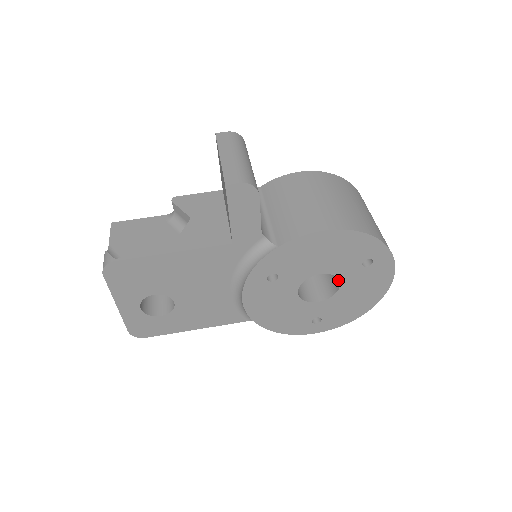
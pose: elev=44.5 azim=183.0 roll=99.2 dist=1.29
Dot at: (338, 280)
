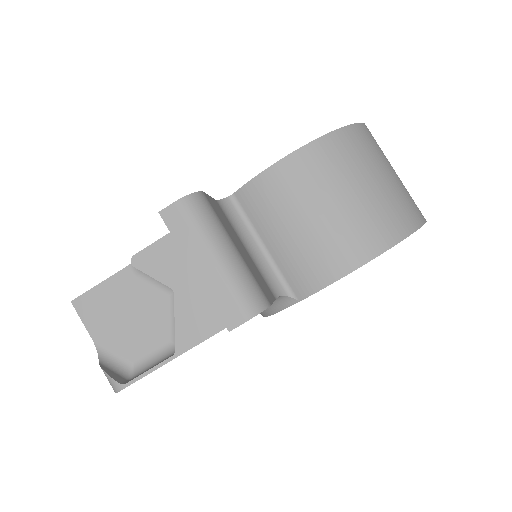
Dot at: occluded
